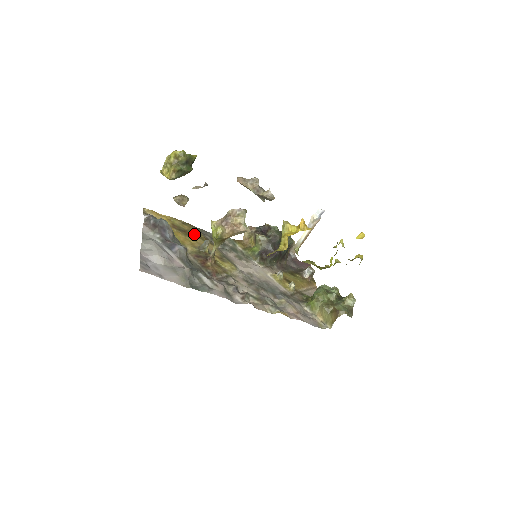
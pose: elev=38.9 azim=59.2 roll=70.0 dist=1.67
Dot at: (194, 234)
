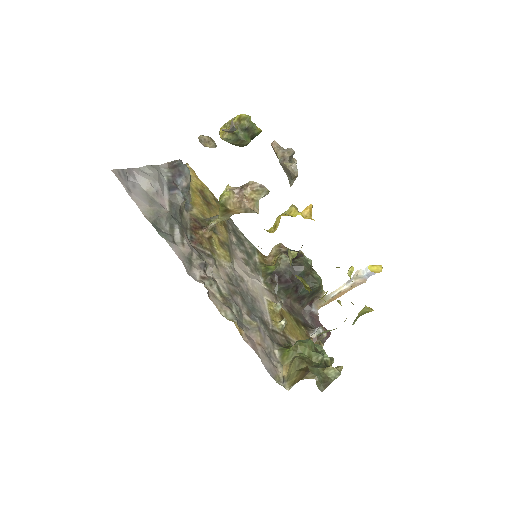
Dot at: (216, 212)
